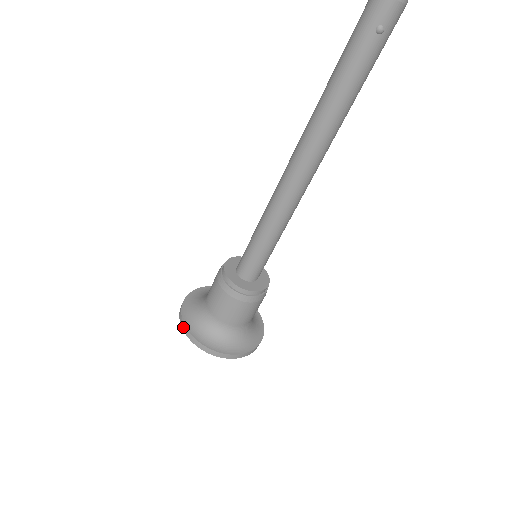
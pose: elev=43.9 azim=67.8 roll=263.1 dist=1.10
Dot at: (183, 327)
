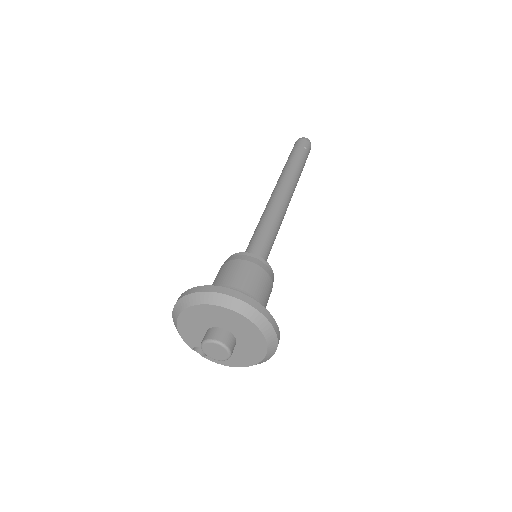
Dot at: (198, 289)
